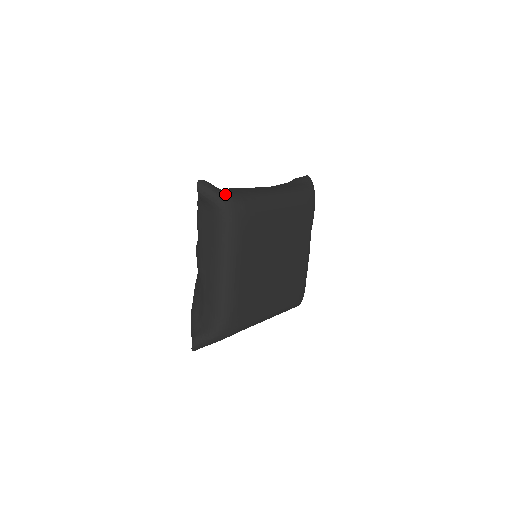
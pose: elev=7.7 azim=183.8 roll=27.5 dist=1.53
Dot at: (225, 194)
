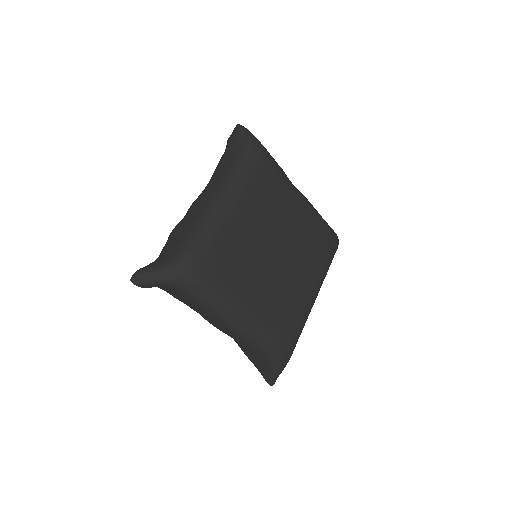
Dot at: (166, 267)
